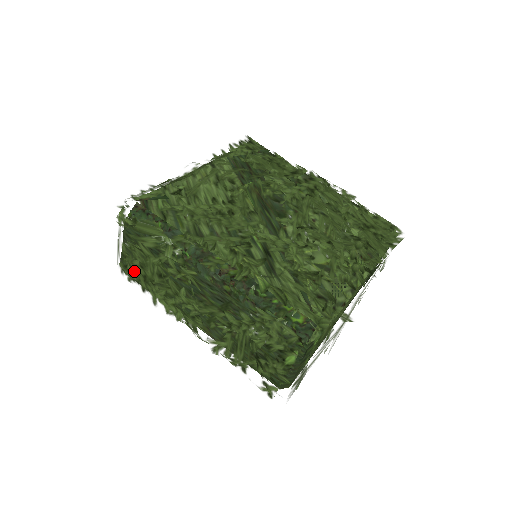
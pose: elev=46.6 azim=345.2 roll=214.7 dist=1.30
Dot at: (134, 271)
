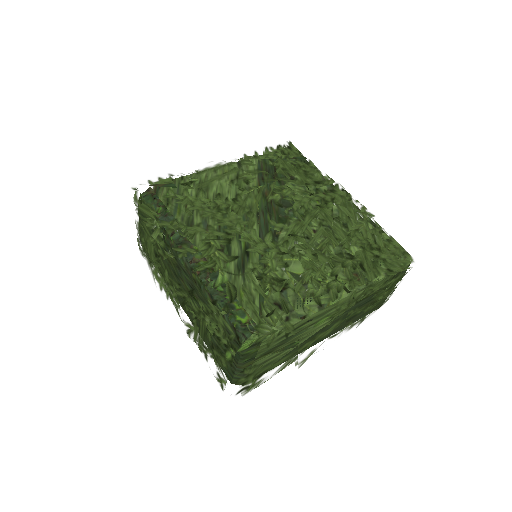
Dot at: (142, 247)
